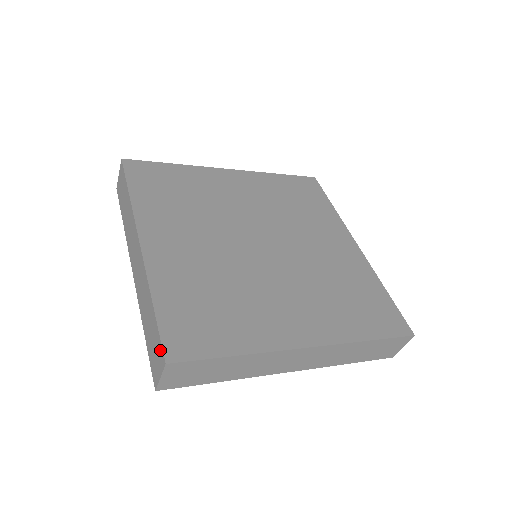
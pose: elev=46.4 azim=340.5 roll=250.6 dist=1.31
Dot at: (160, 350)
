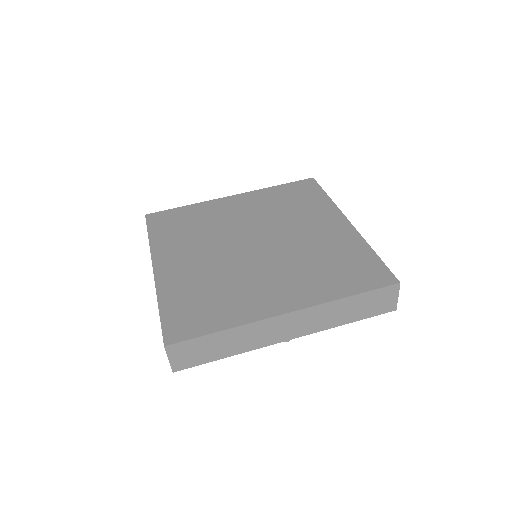
Dot at: occluded
